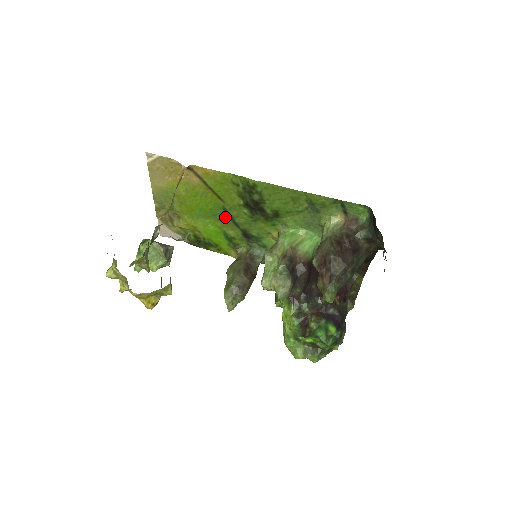
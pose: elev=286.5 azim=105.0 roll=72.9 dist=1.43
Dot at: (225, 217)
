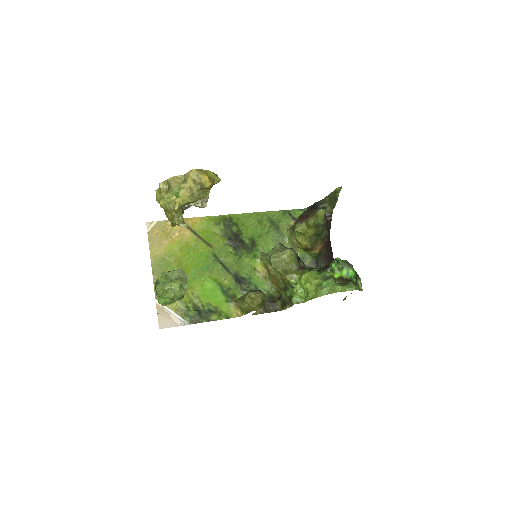
Dot at: (216, 265)
